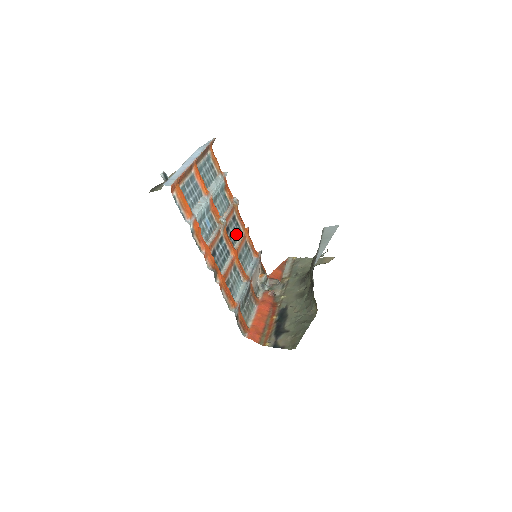
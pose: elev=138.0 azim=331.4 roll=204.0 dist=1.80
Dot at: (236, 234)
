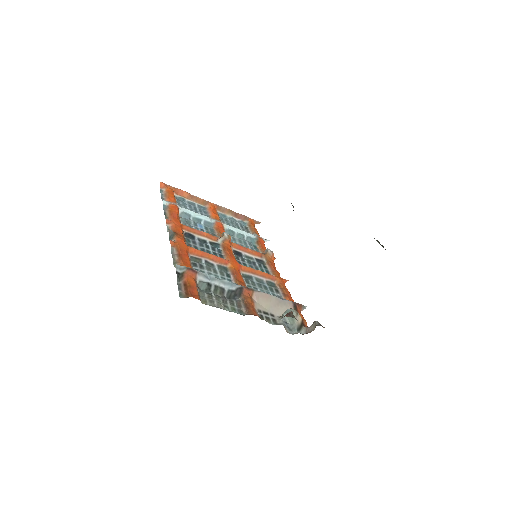
Dot at: (254, 267)
